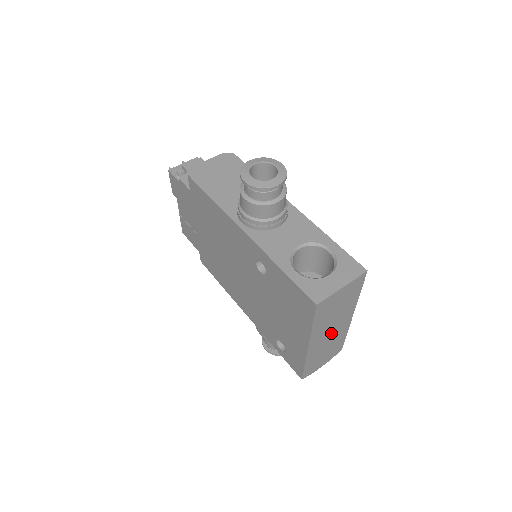
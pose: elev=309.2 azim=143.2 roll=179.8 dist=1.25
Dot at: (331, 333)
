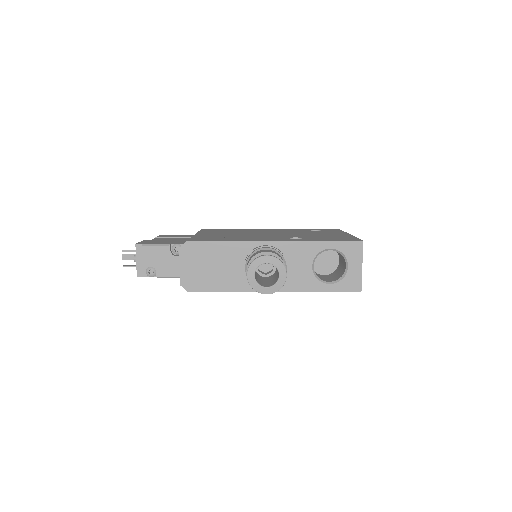
Dot at: occluded
